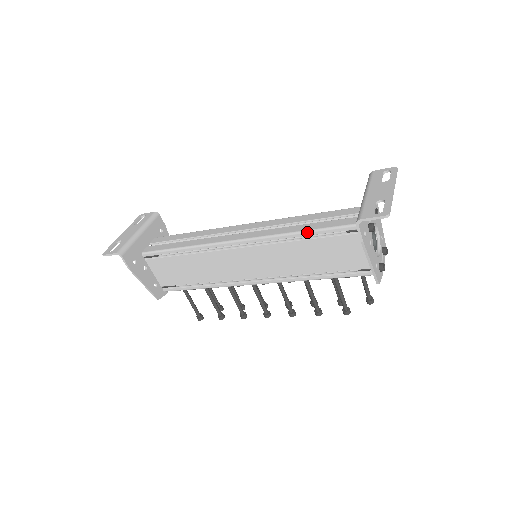
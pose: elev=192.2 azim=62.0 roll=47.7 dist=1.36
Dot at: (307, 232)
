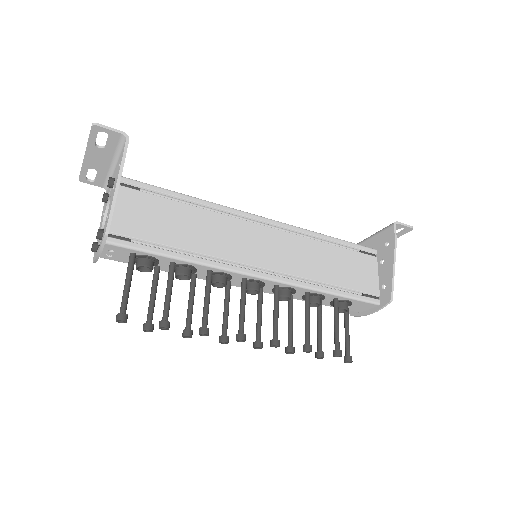
Dot at: (332, 237)
